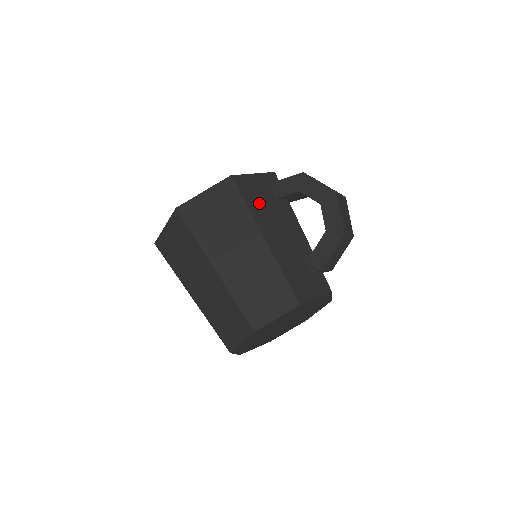
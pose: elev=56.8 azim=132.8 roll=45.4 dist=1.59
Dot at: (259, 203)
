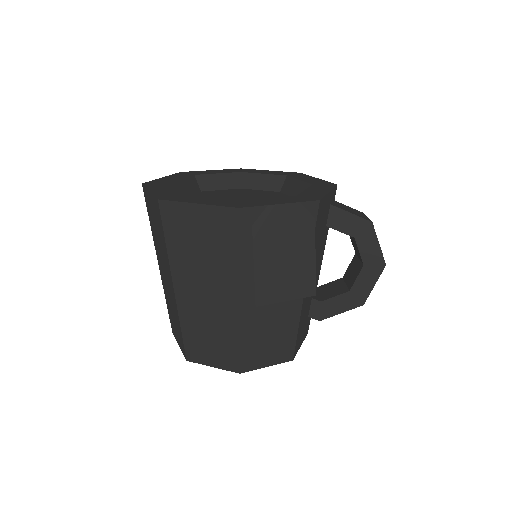
Dot at: (318, 237)
